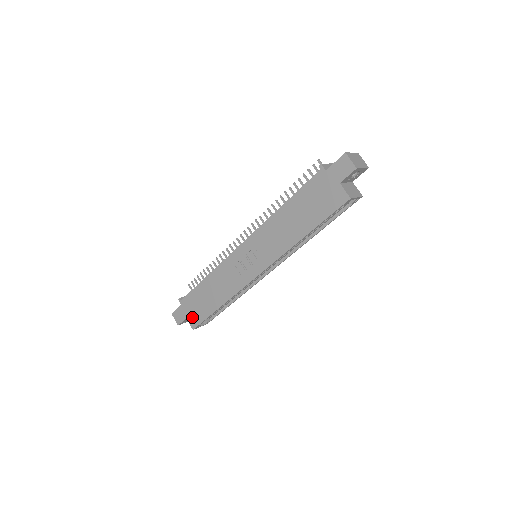
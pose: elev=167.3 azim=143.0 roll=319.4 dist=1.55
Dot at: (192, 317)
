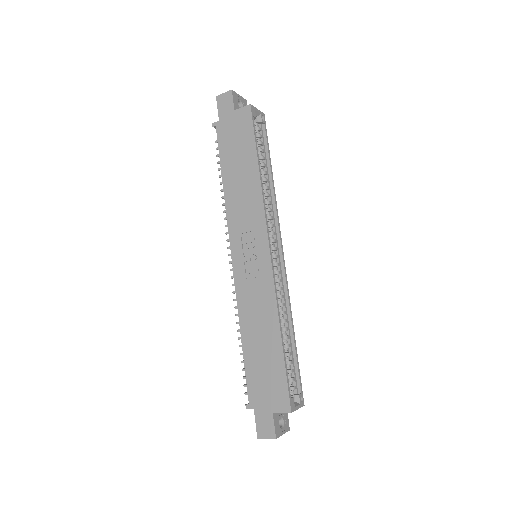
Dot at: (275, 400)
